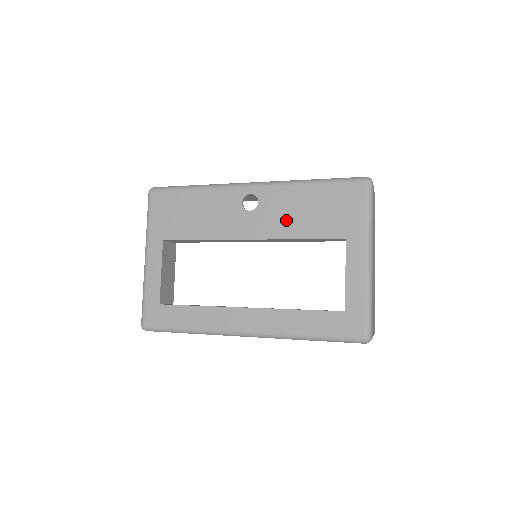
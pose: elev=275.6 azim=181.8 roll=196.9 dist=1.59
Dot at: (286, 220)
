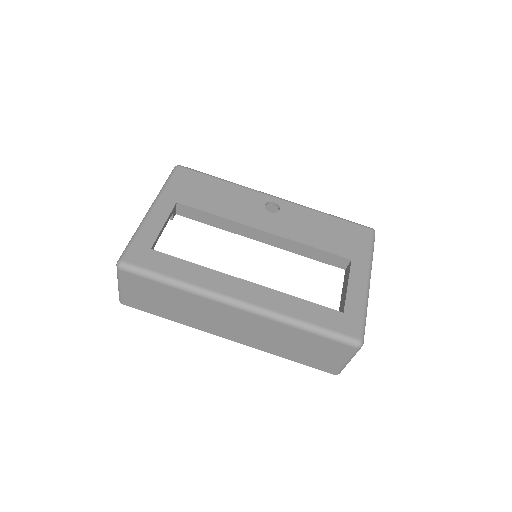
Dot at: (302, 230)
